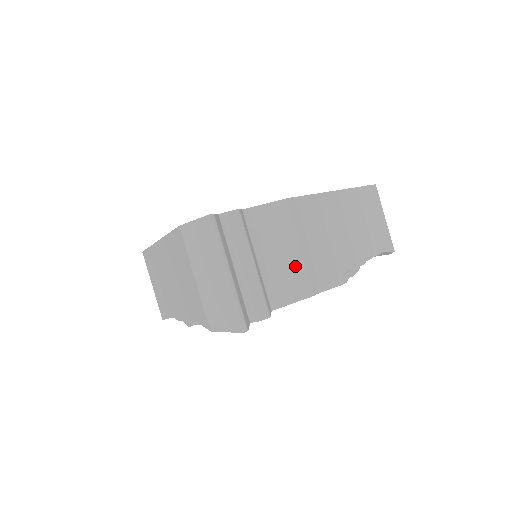
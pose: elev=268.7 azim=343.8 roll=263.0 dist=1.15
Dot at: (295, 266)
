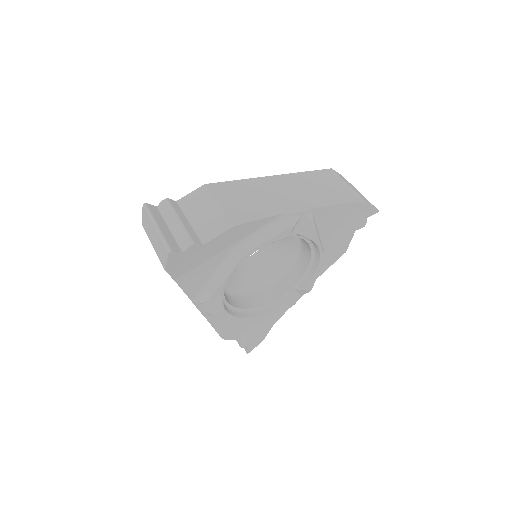
Dot at: (216, 215)
